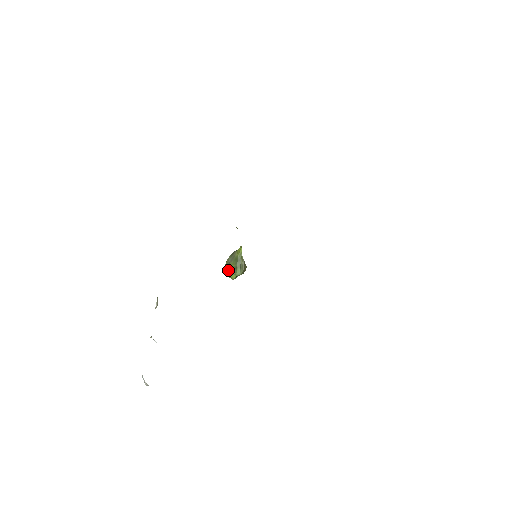
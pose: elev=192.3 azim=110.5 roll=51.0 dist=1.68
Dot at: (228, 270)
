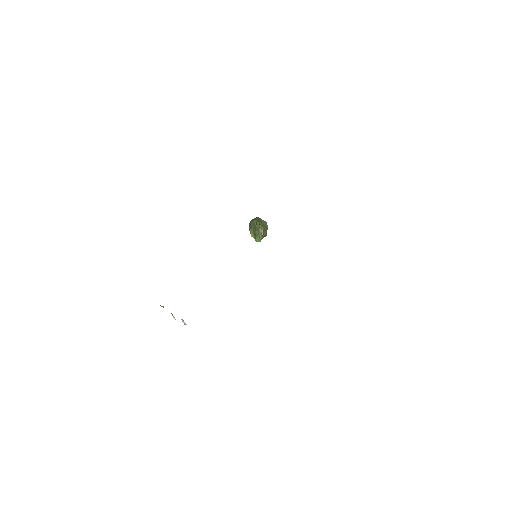
Dot at: (250, 233)
